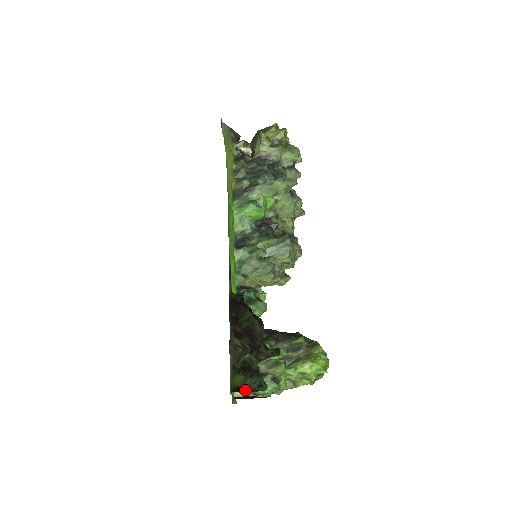
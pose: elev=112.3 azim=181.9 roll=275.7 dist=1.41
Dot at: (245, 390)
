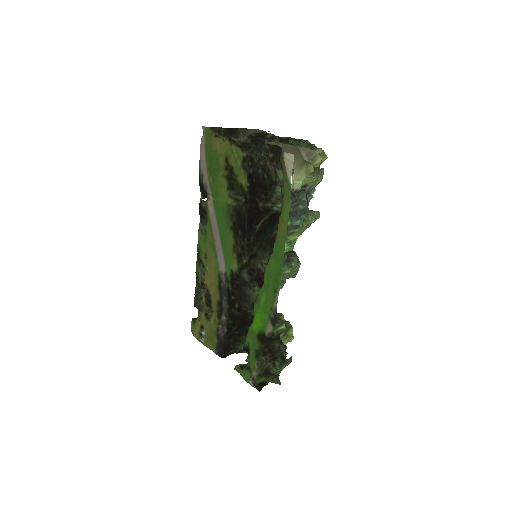
Dot at: (264, 385)
